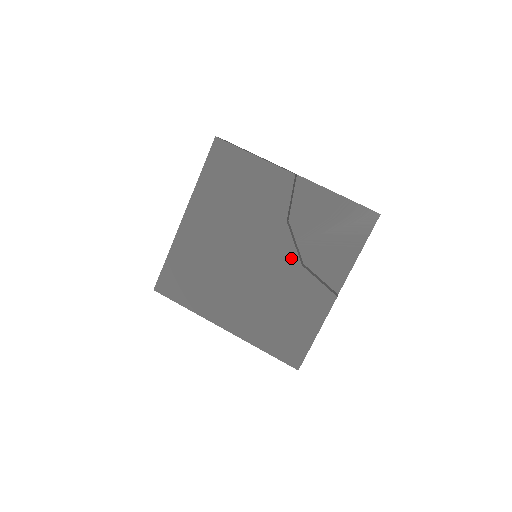
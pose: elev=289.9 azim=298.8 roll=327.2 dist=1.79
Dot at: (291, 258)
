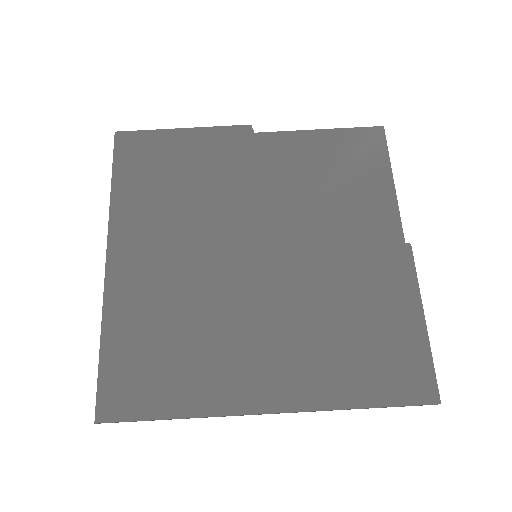
Dot at: (310, 228)
